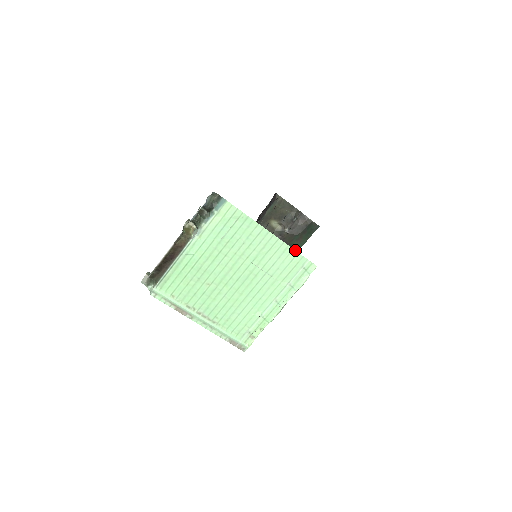
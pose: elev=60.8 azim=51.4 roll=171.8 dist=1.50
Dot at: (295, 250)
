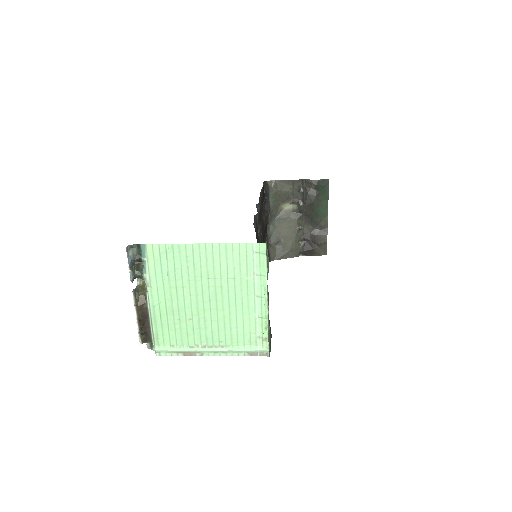
Dot at: (234, 243)
